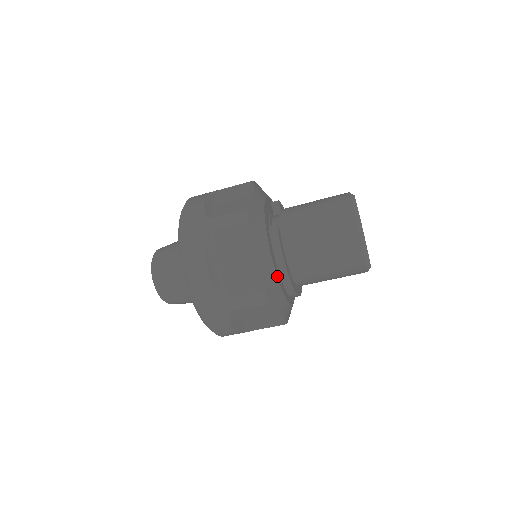
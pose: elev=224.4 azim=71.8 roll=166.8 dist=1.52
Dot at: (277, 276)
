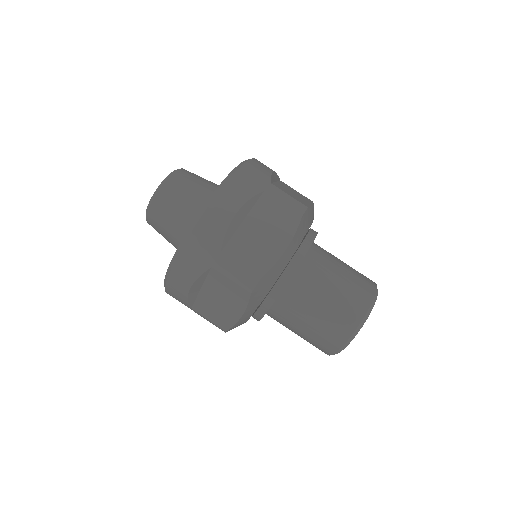
Dot at: occluded
